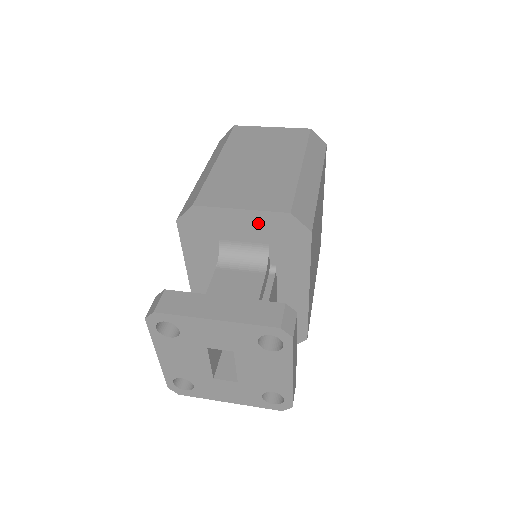
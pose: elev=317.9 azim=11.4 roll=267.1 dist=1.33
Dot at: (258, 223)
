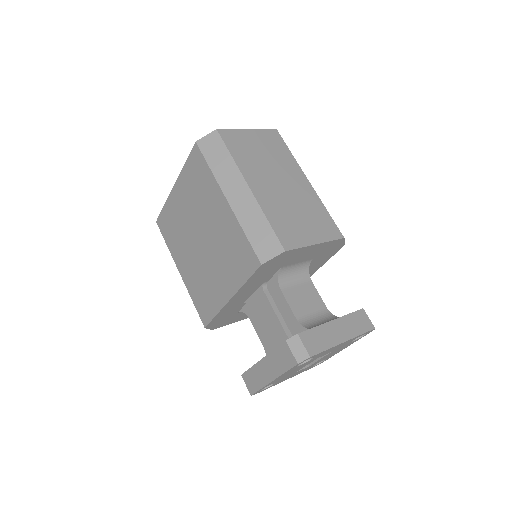
Dot at: (319, 249)
